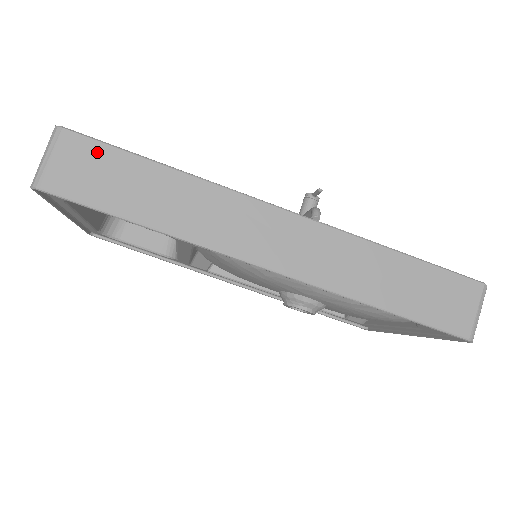
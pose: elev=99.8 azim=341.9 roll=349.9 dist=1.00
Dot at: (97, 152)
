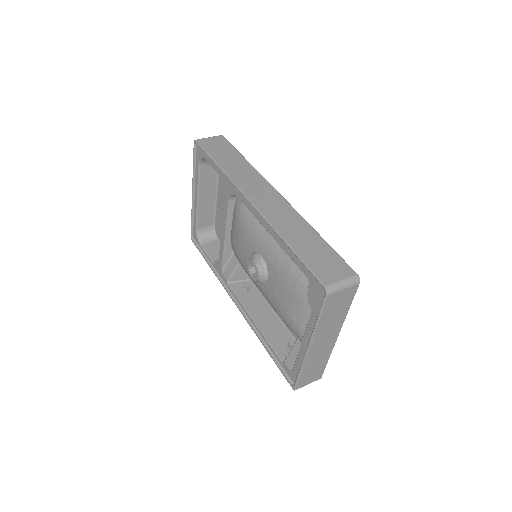
Dot at: (226, 144)
